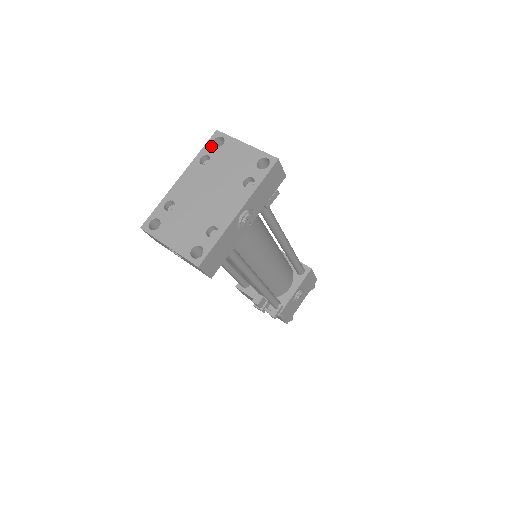
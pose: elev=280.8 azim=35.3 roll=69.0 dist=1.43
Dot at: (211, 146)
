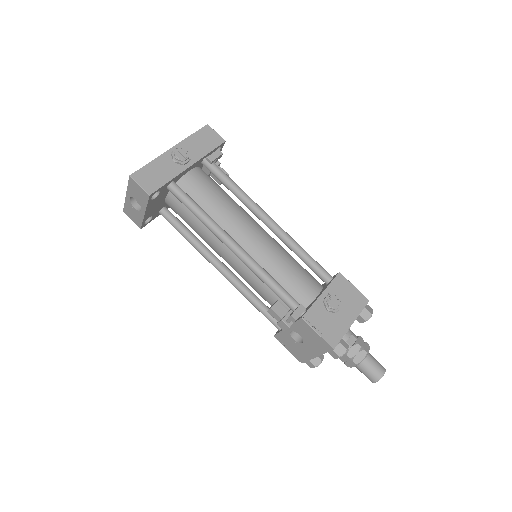
Dot at: occluded
